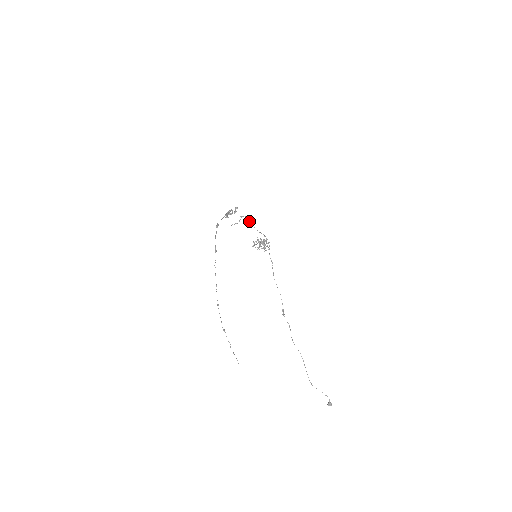
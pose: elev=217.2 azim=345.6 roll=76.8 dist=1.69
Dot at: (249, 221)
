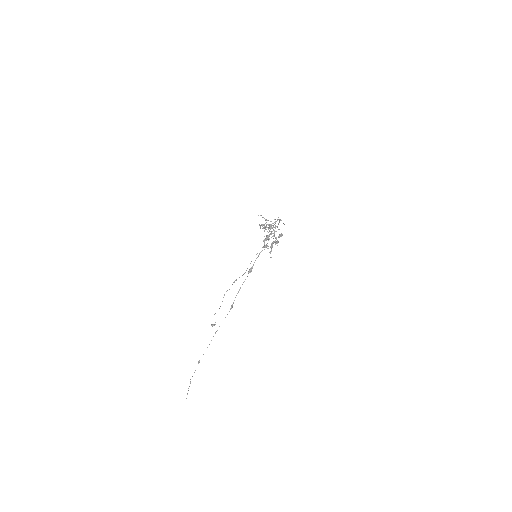
Dot at: (279, 222)
